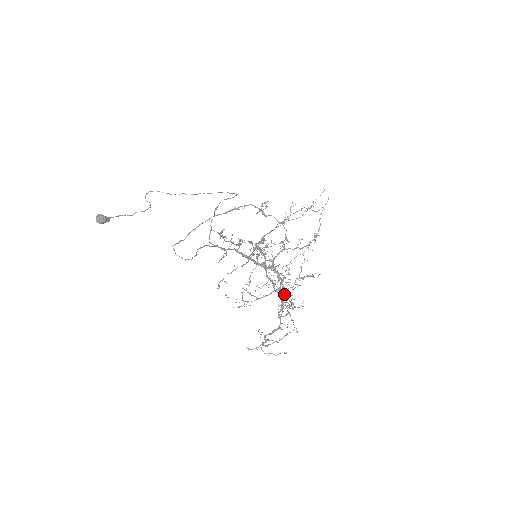
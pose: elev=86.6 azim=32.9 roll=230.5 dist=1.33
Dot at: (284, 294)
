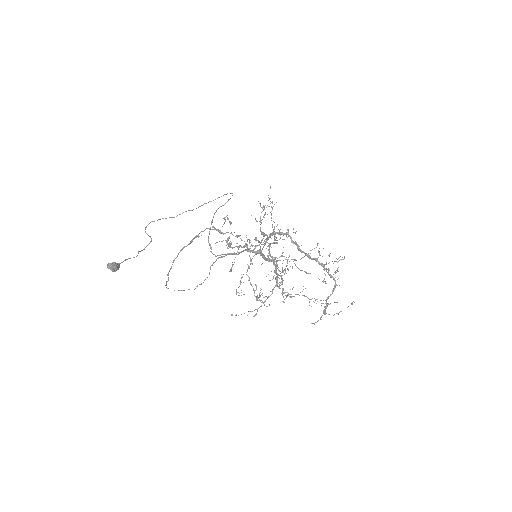
Dot at: (282, 288)
